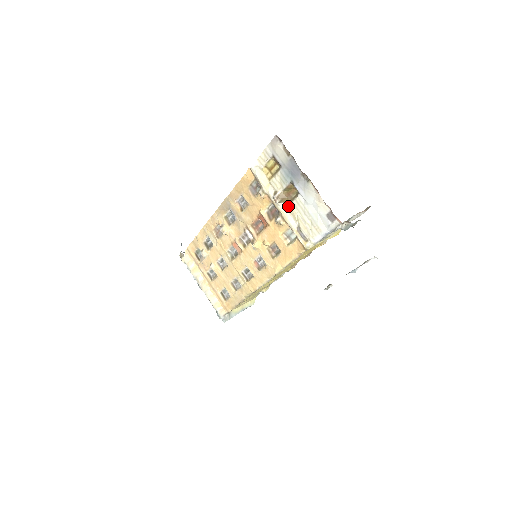
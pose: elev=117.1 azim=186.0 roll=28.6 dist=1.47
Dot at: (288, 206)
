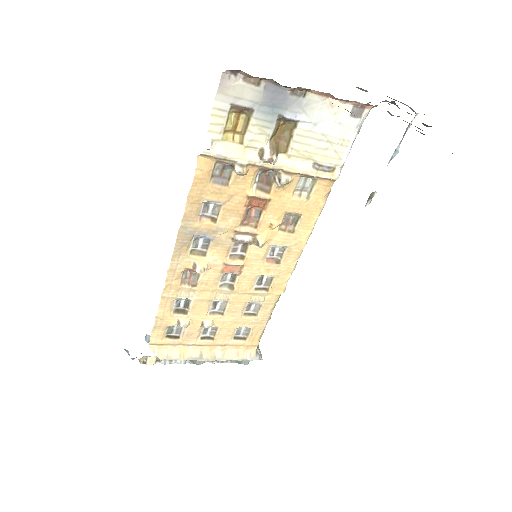
Dot at: (288, 152)
